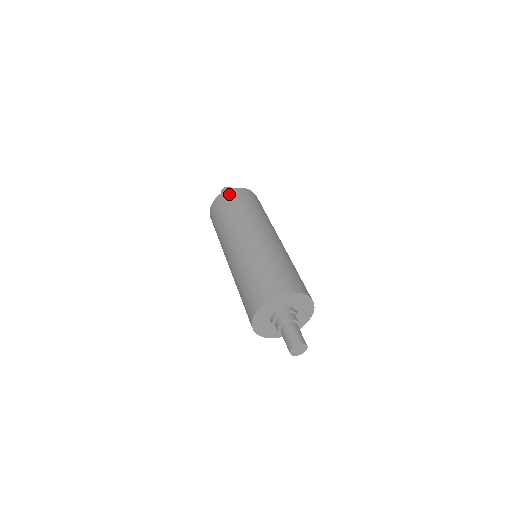
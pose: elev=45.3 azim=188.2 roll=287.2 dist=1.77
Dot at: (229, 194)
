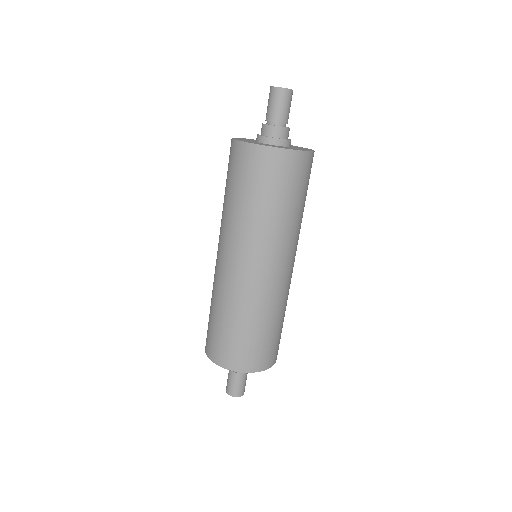
Dot at: (231, 152)
